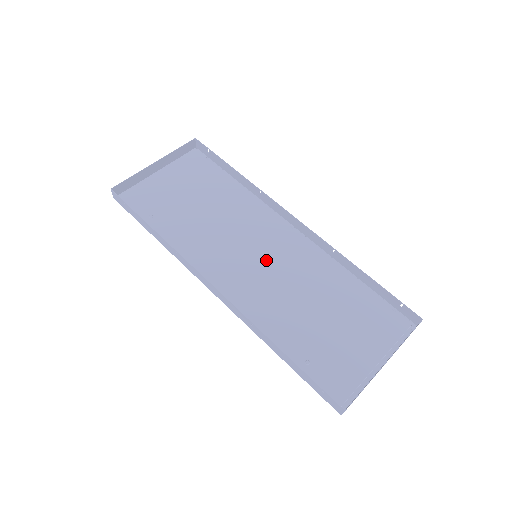
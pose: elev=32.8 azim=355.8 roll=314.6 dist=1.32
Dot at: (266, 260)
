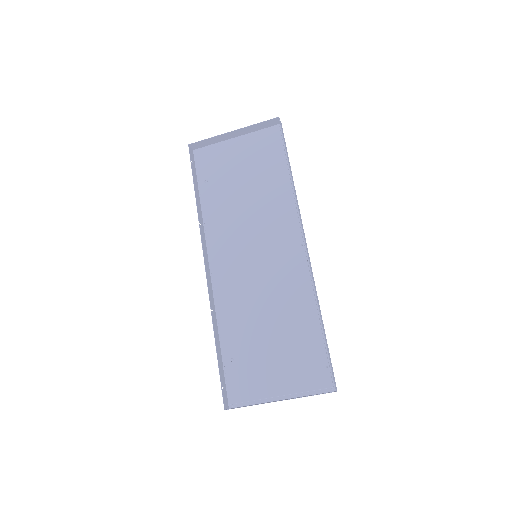
Dot at: (261, 264)
